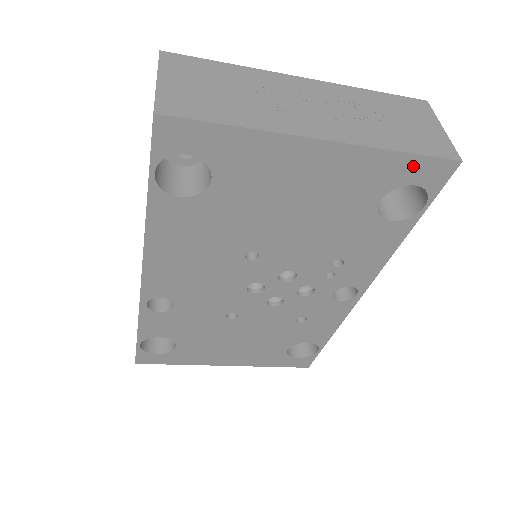
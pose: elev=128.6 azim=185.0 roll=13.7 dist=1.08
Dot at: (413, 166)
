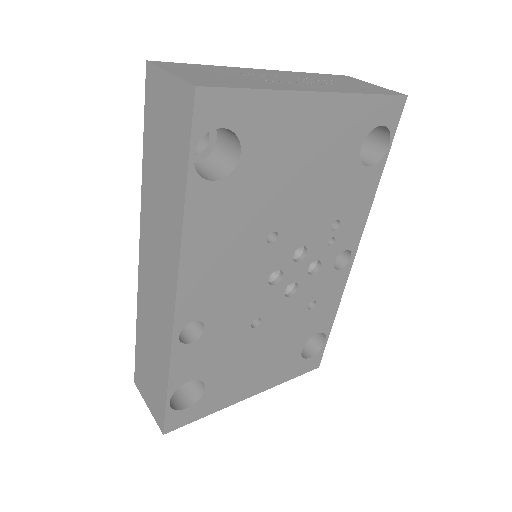
Dot at: (379, 107)
